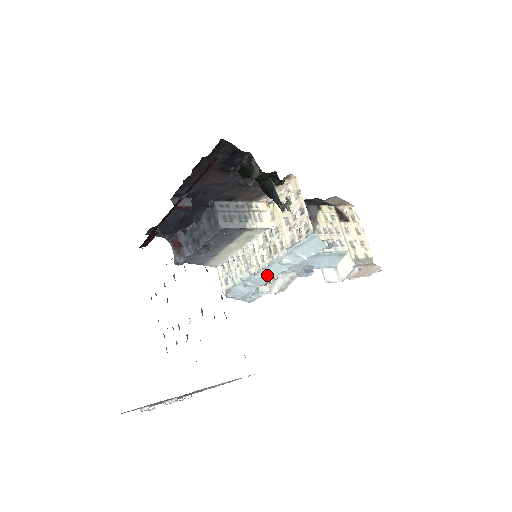
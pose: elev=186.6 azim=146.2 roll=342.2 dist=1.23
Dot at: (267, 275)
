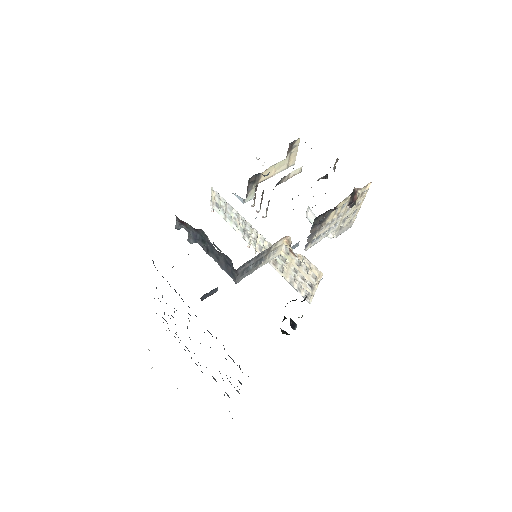
Dot at: occluded
